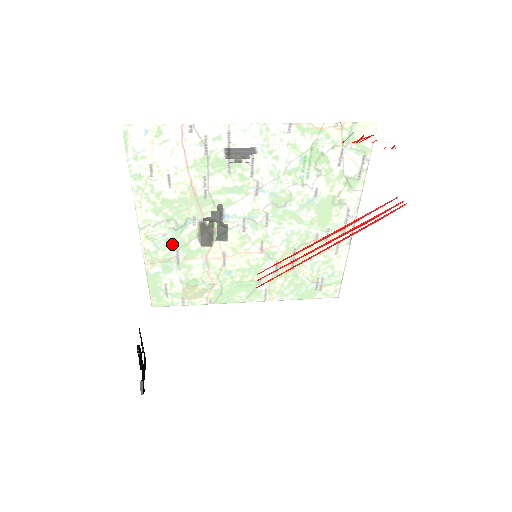
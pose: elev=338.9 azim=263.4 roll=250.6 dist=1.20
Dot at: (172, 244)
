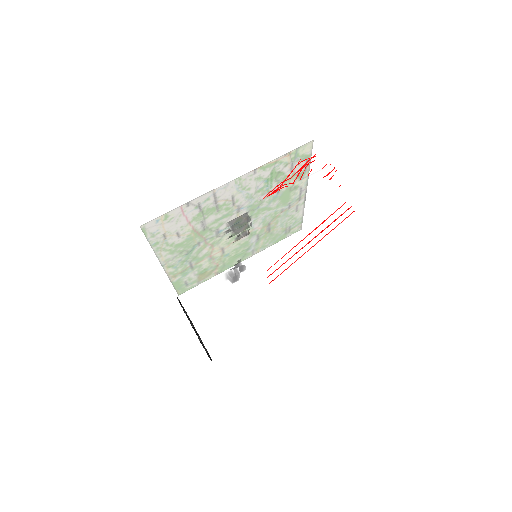
Dot at: (212, 289)
